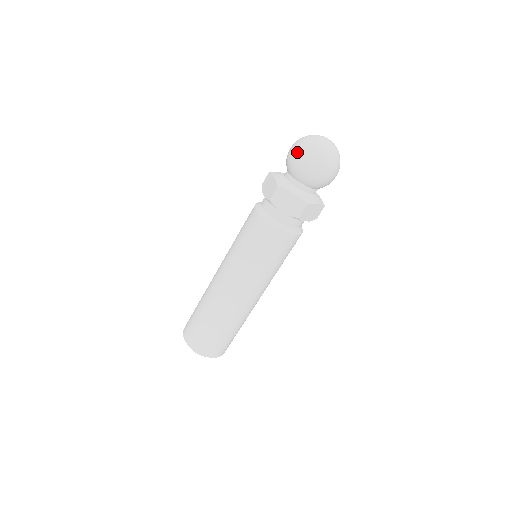
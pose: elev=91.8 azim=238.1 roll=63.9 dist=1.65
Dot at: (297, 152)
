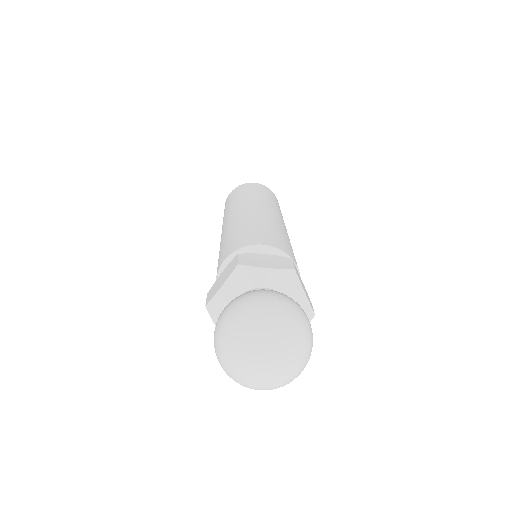
Dot at: occluded
